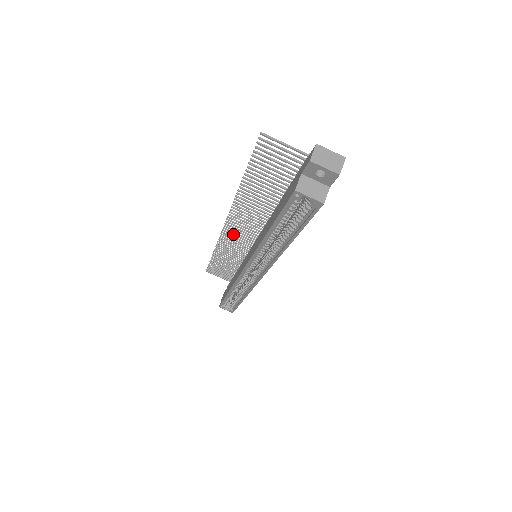
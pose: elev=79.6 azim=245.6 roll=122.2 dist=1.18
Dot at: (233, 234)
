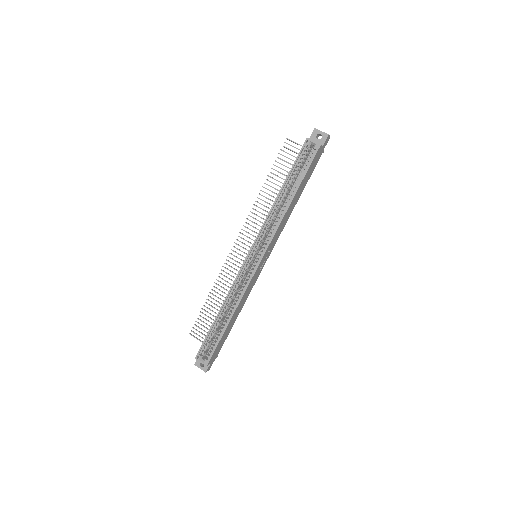
Dot at: (238, 253)
